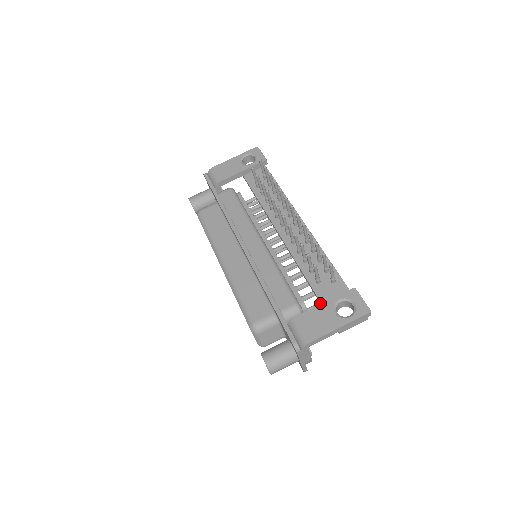
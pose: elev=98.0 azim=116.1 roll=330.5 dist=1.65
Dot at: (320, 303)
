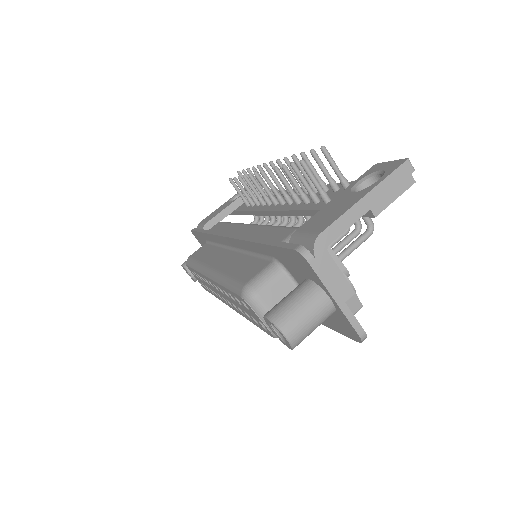
Dot at: occluded
